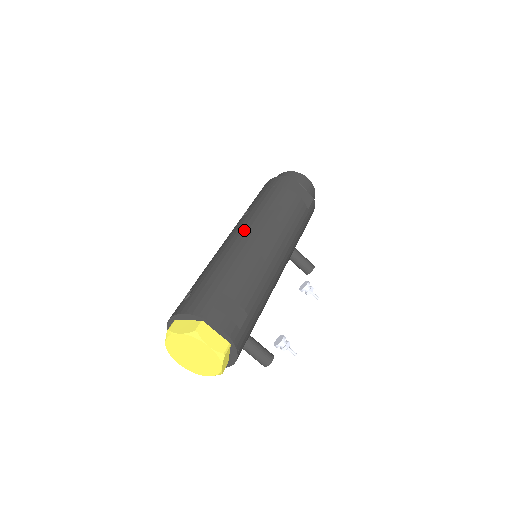
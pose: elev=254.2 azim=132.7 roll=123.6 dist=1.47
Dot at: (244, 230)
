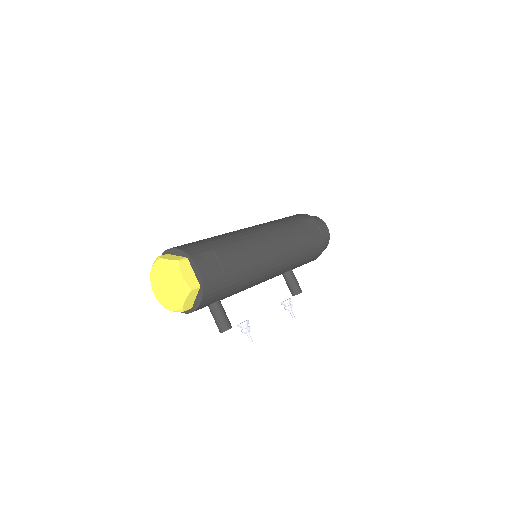
Dot at: (254, 228)
